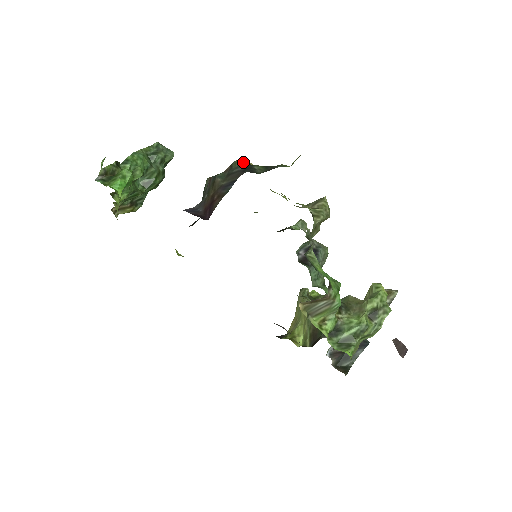
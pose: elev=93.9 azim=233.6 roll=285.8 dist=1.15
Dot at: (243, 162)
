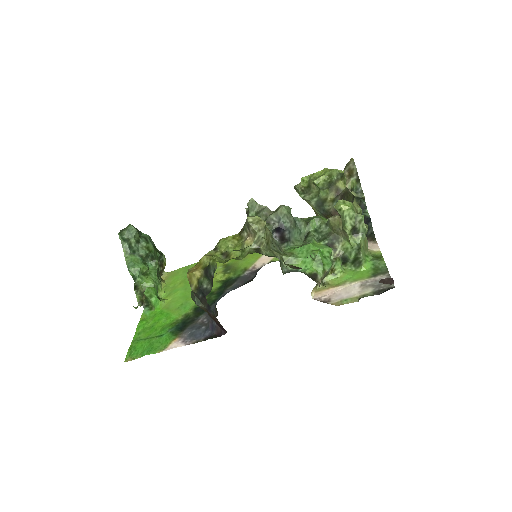
Dot at: (194, 283)
